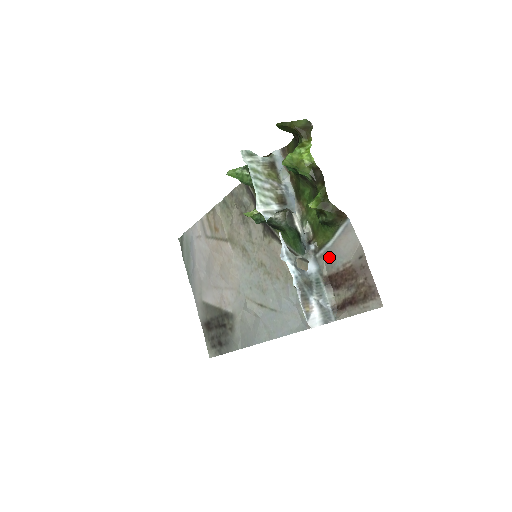
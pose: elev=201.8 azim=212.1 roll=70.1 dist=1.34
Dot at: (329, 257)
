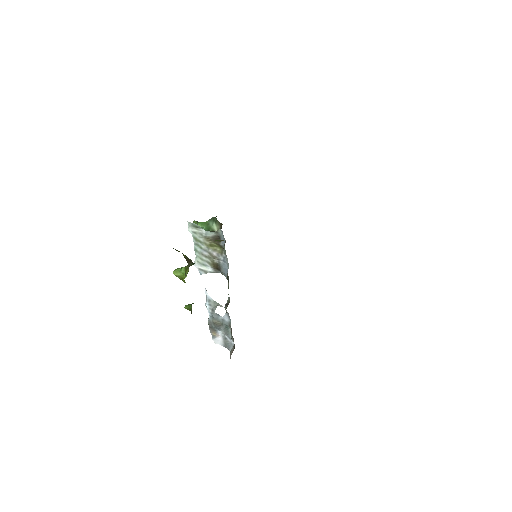
Dot at: occluded
